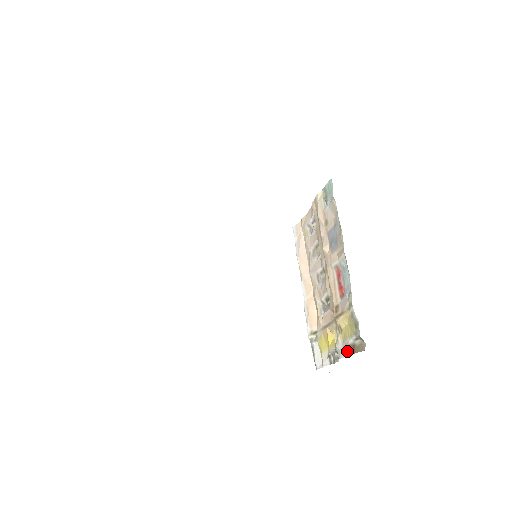
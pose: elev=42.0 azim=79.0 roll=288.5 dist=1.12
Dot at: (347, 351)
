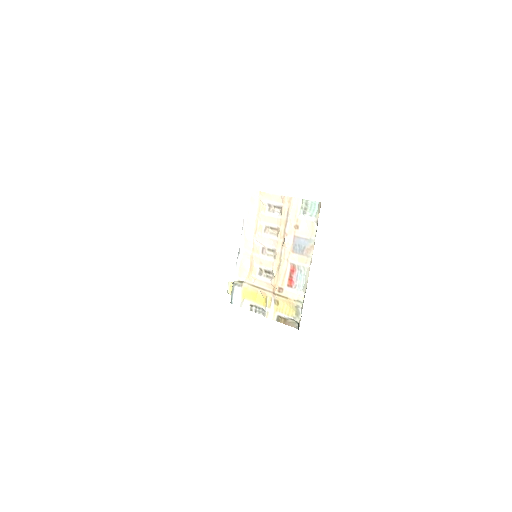
Dot at: (278, 319)
